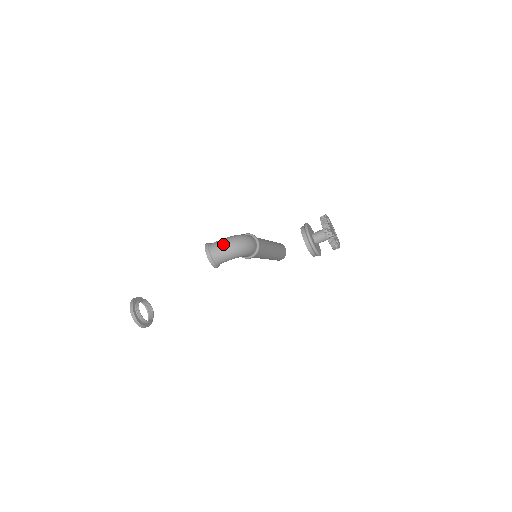
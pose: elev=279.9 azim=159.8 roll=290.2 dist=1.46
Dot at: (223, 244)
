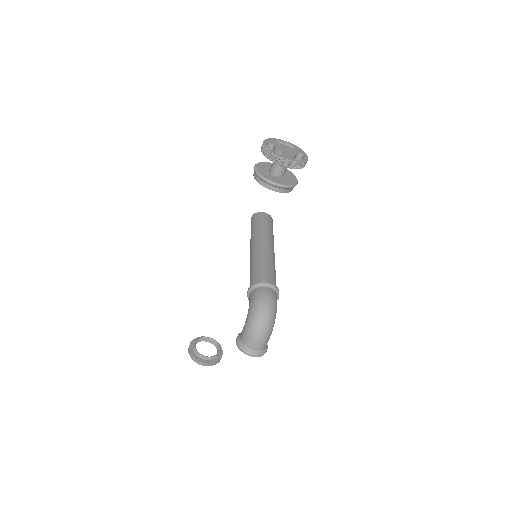
Dot at: (254, 335)
